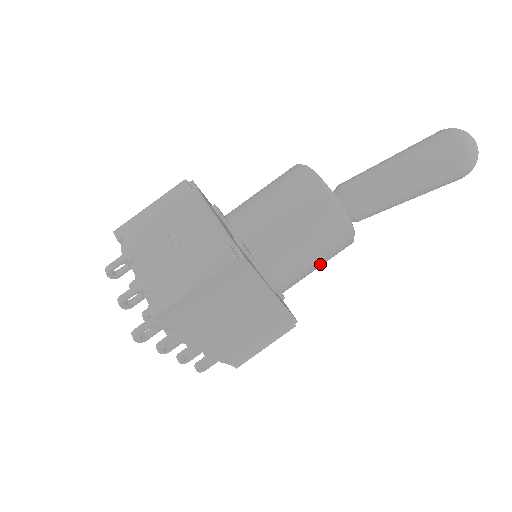
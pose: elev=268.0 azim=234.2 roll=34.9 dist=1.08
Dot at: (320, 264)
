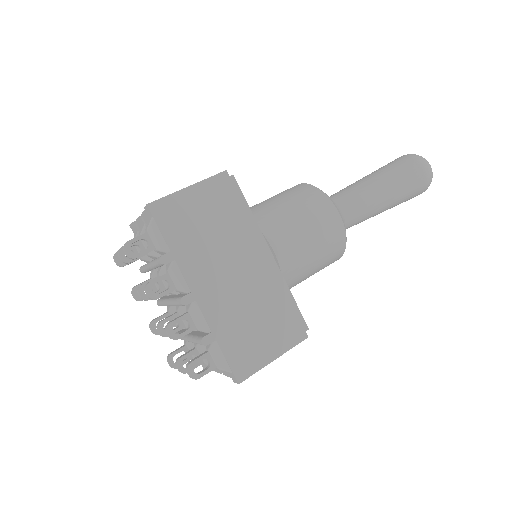
Dot at: (315, 242)
